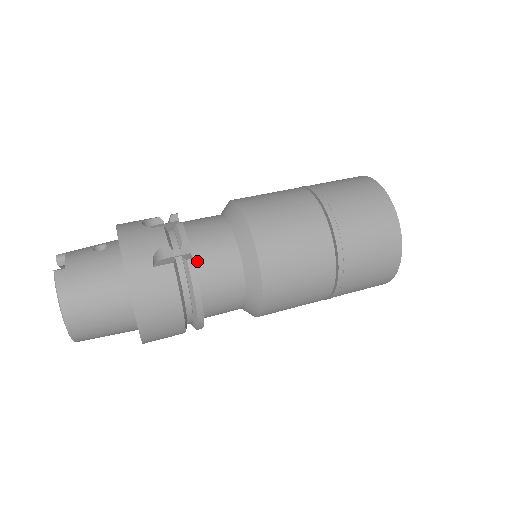
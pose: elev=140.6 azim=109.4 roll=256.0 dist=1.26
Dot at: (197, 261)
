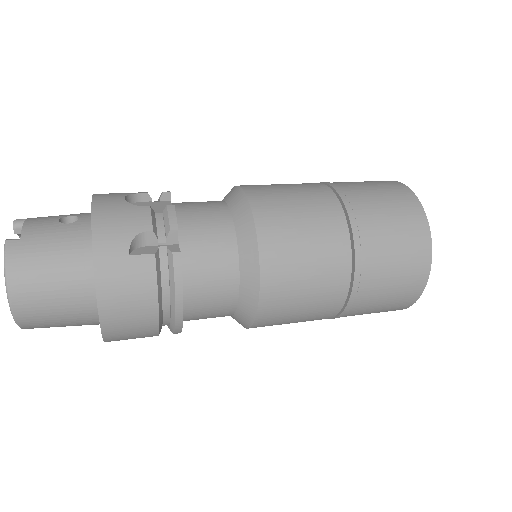
Dot at: (185, 255)
